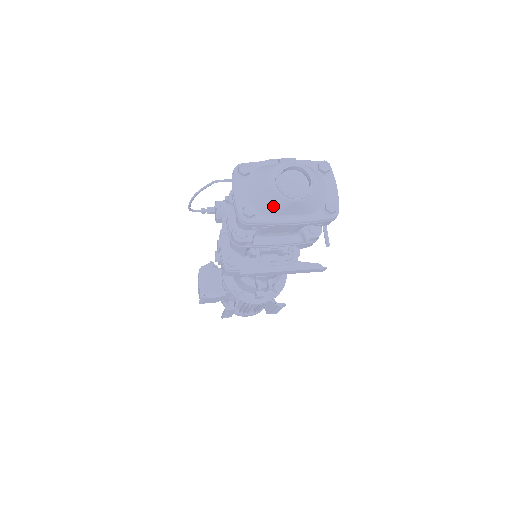
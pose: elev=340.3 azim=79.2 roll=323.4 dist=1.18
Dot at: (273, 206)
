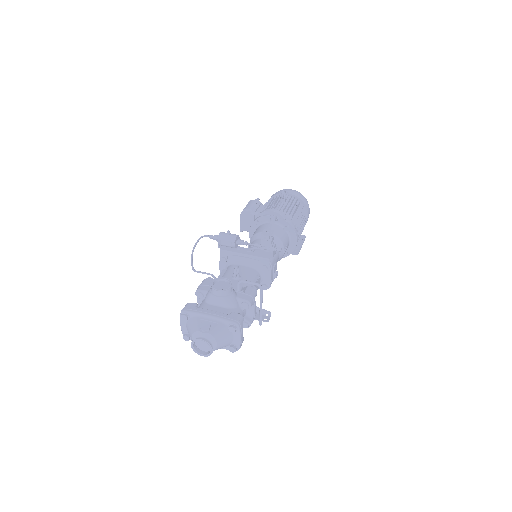
Dot at: occluded
